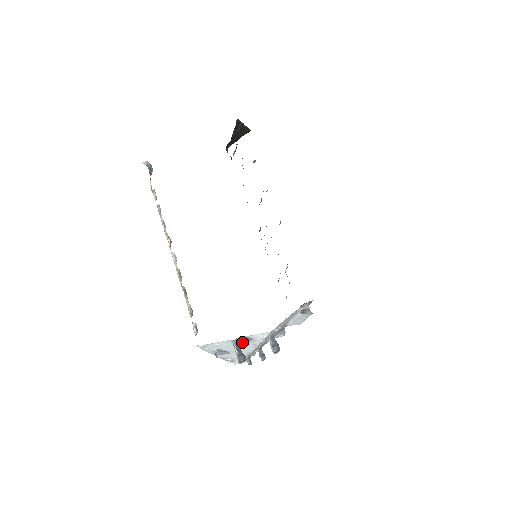
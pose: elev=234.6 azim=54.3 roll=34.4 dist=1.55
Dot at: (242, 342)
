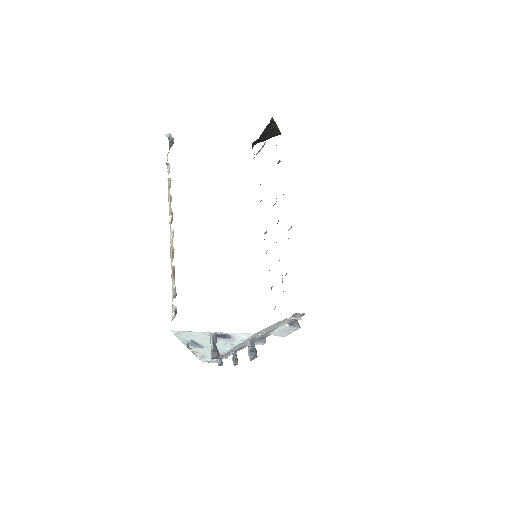
Dot at: (220, 338)
